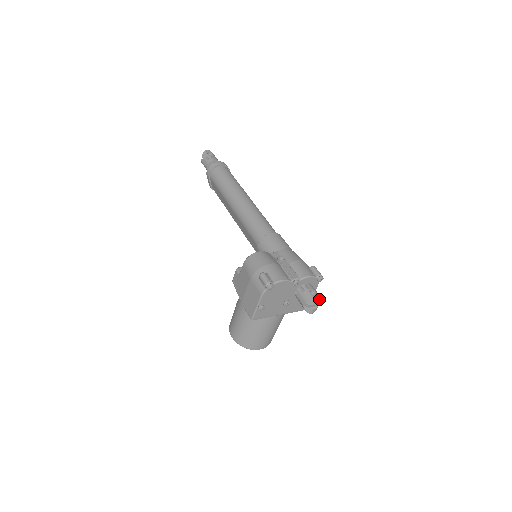
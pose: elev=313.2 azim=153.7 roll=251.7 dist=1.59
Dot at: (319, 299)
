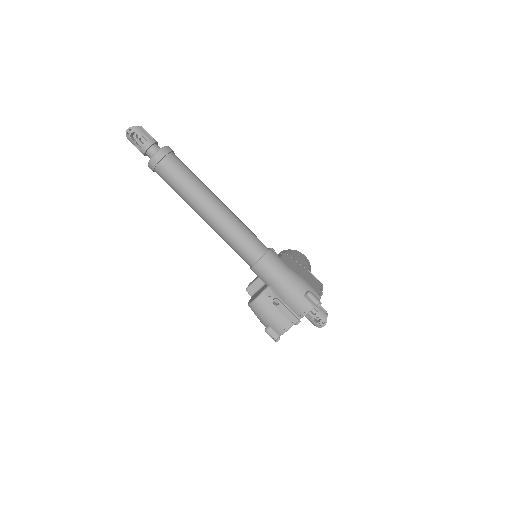
Dot at: occluded
